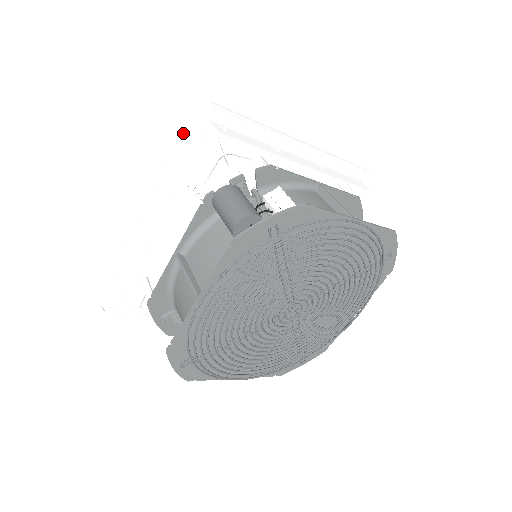
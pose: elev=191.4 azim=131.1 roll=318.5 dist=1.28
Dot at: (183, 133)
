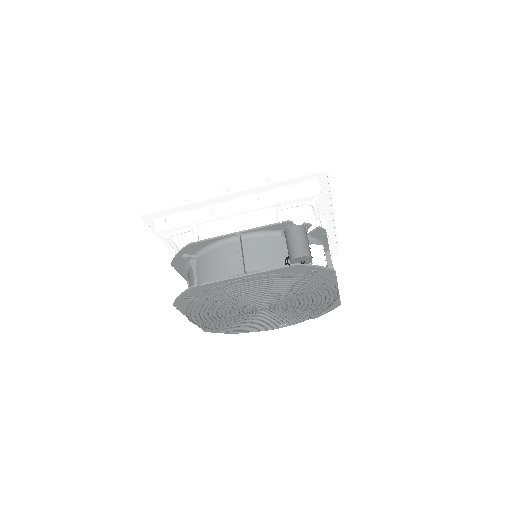
Dot at: (301, 175)
